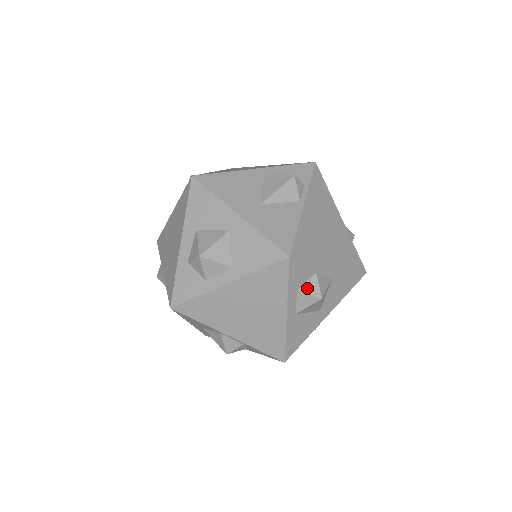
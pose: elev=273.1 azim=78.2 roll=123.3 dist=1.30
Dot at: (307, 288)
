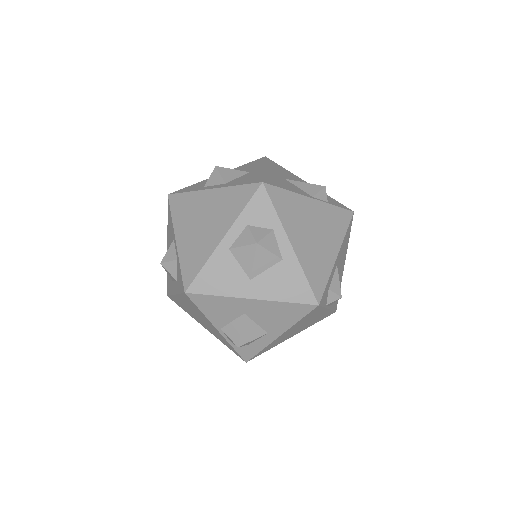
Dot at: (255, 230)
